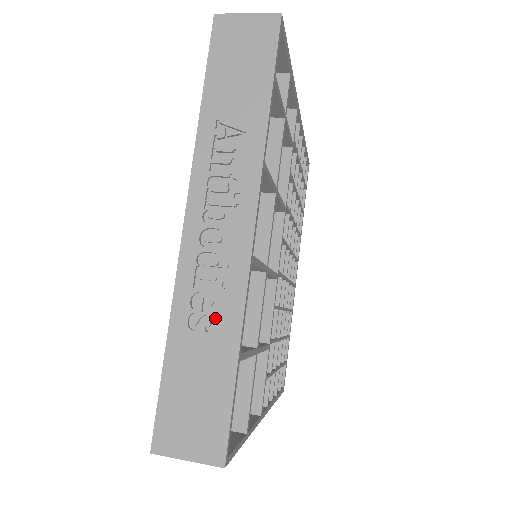
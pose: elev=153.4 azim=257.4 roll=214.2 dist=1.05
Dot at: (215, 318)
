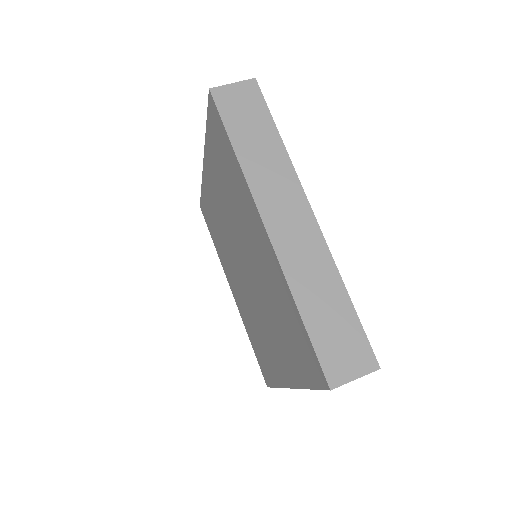
Dot at: occluded
